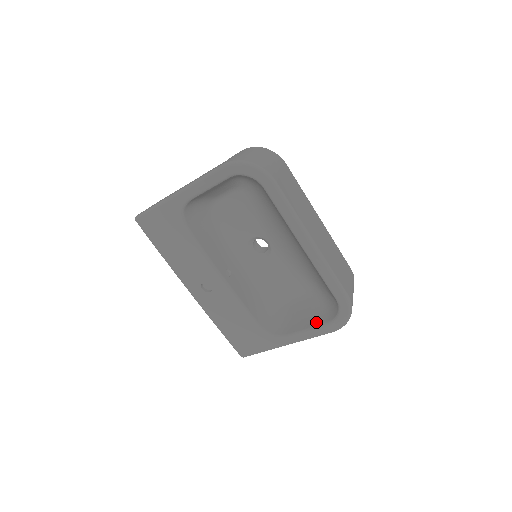
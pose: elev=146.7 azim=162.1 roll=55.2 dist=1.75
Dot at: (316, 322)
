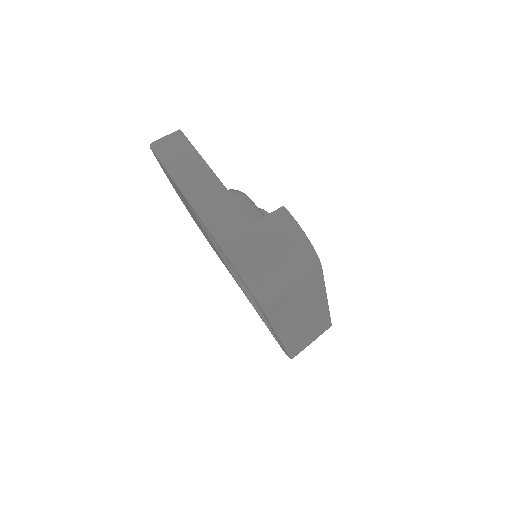
Dot at: occluded
